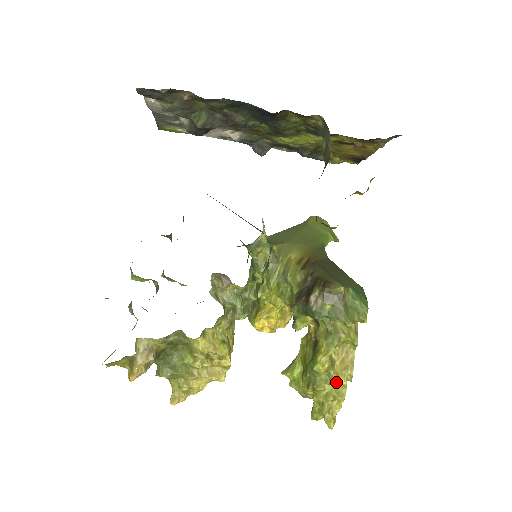
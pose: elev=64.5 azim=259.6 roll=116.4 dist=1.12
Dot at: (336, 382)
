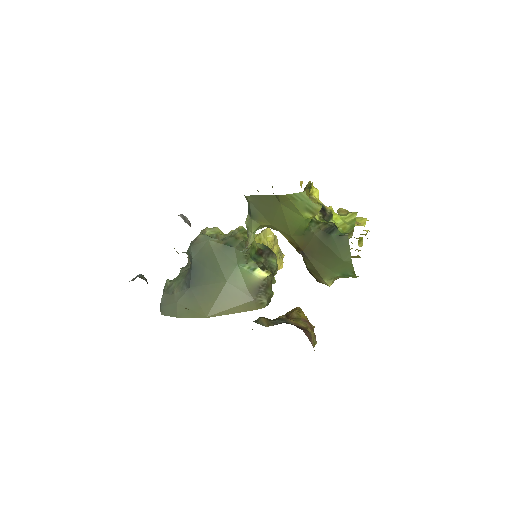
Dot at: occluded
